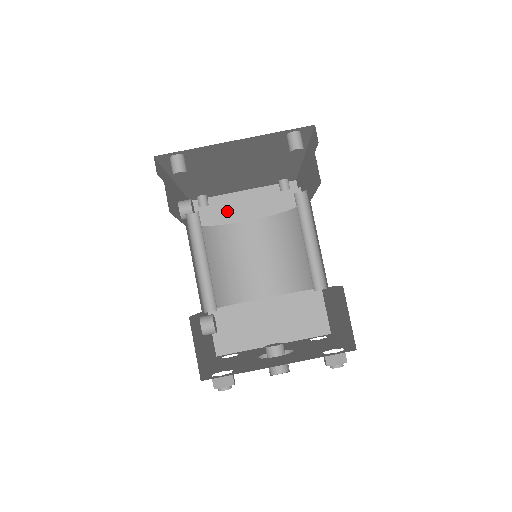
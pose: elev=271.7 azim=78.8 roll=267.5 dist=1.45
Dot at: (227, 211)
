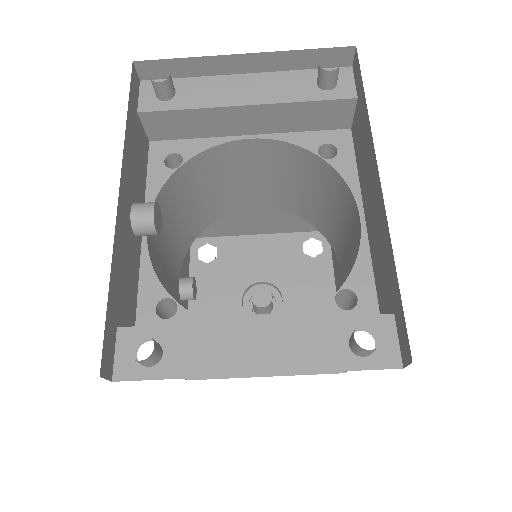
Dot at: (211, 120)
